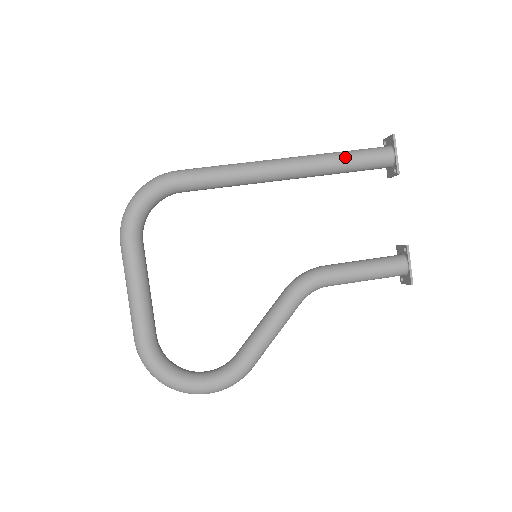
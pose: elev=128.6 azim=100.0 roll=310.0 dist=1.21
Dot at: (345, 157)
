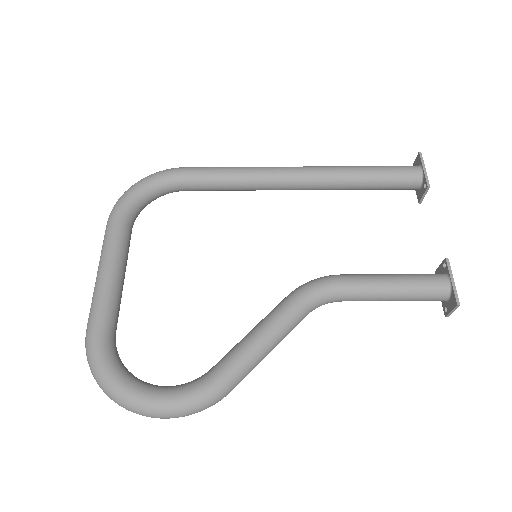
Dot at: (365, 168)
